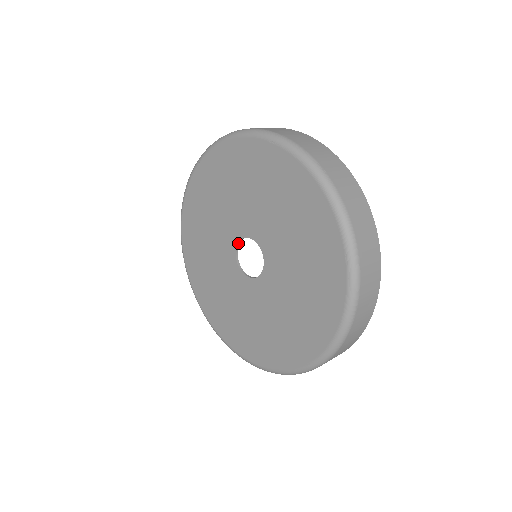
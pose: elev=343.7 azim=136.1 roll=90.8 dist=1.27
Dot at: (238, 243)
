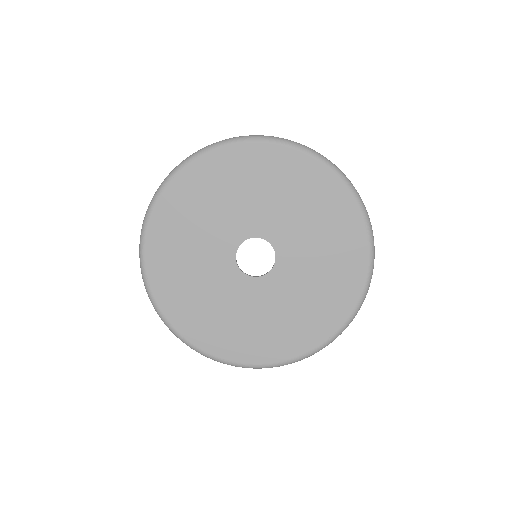
Dot at: occluded
